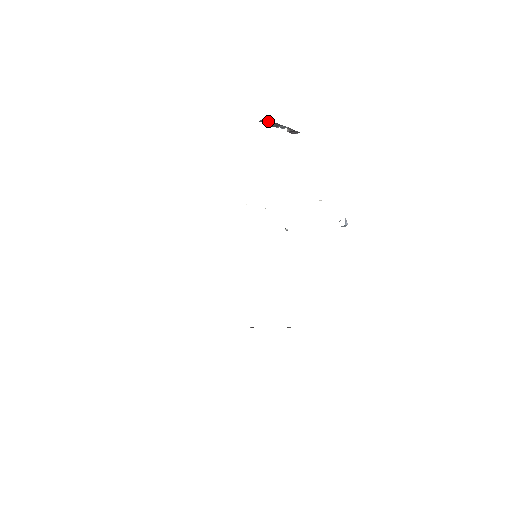
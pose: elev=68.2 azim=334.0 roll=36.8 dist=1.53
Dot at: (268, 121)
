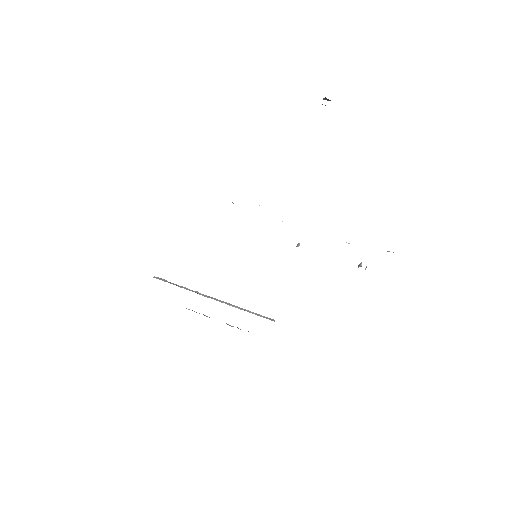
Dot at: occluded
